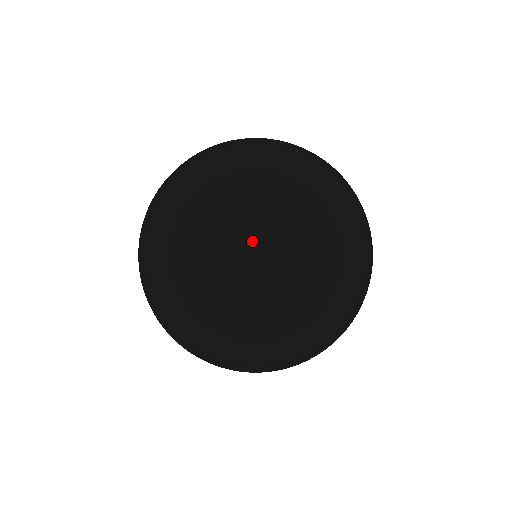
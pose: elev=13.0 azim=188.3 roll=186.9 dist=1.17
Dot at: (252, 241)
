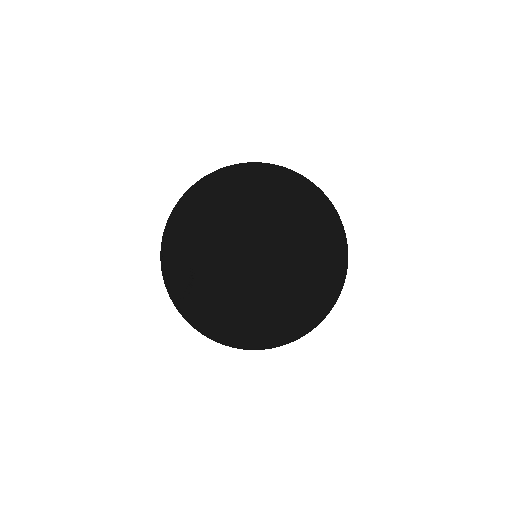
Dot at: (177, 285)
